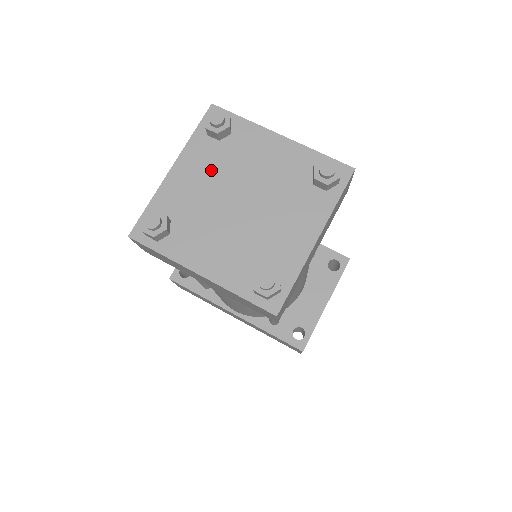
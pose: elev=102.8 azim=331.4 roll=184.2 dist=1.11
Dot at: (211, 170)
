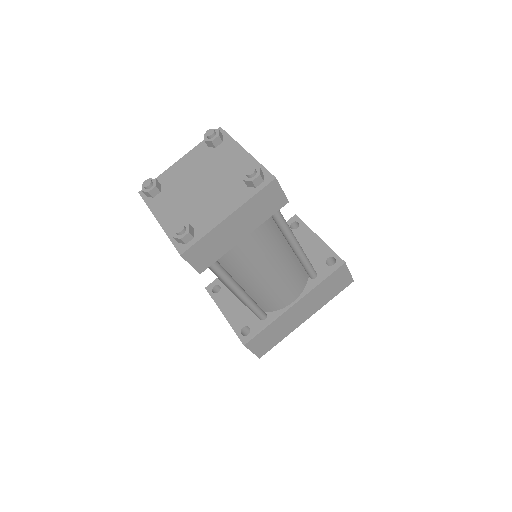
Dot at: (173, 199)
